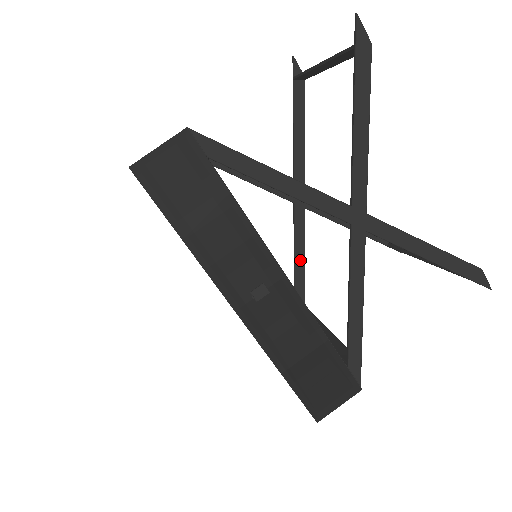
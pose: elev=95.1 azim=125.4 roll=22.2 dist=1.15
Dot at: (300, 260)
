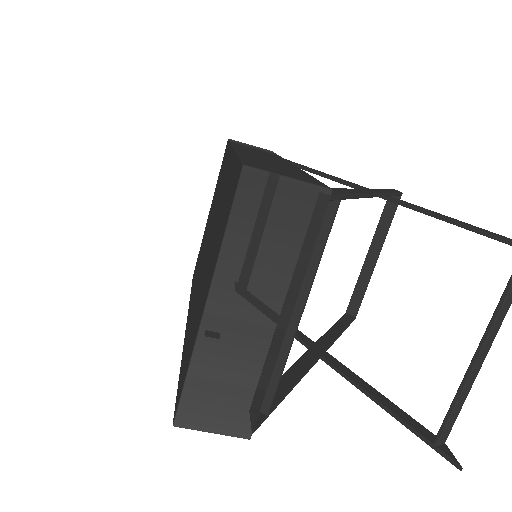
Dot at: occluded
